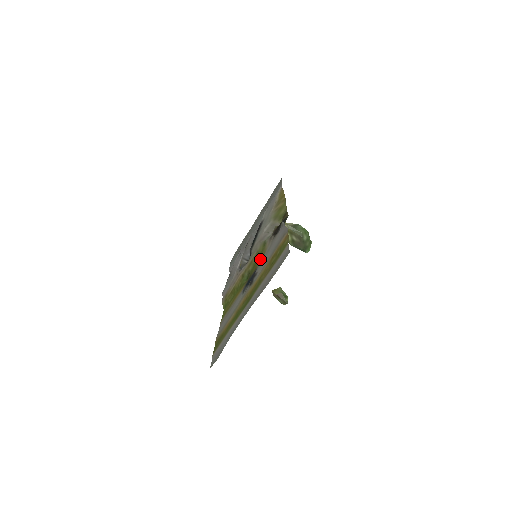
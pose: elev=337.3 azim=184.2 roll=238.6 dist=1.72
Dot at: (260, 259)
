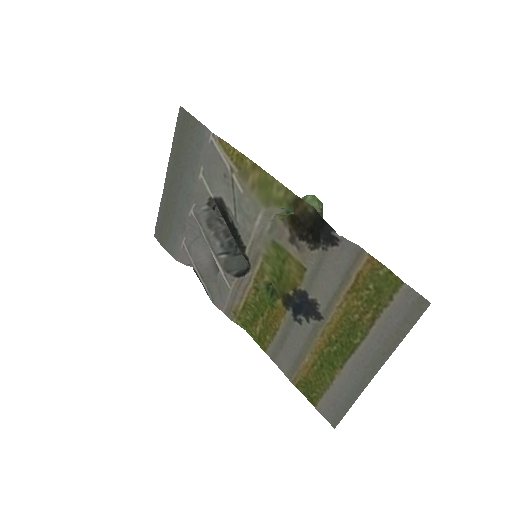
Dot at: (295, 274)
